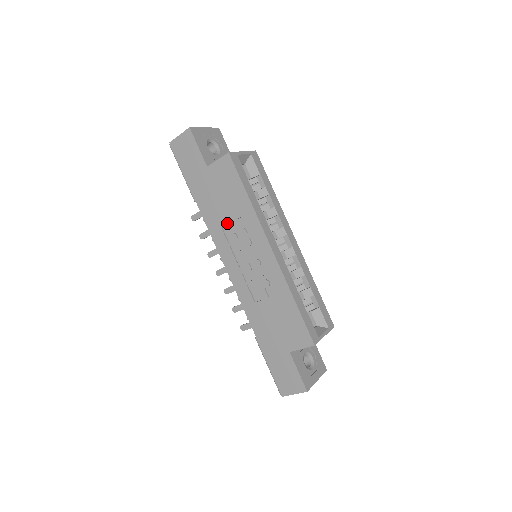
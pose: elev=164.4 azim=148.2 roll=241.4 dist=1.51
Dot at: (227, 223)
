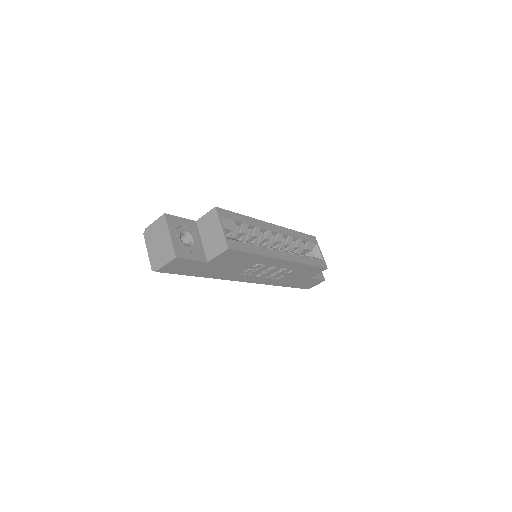
Dot at: (241, 270)
